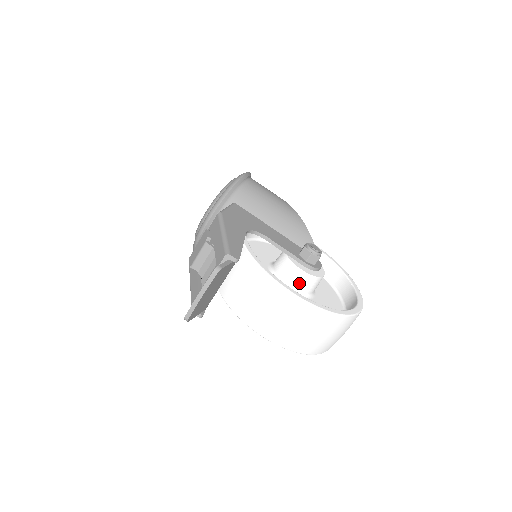
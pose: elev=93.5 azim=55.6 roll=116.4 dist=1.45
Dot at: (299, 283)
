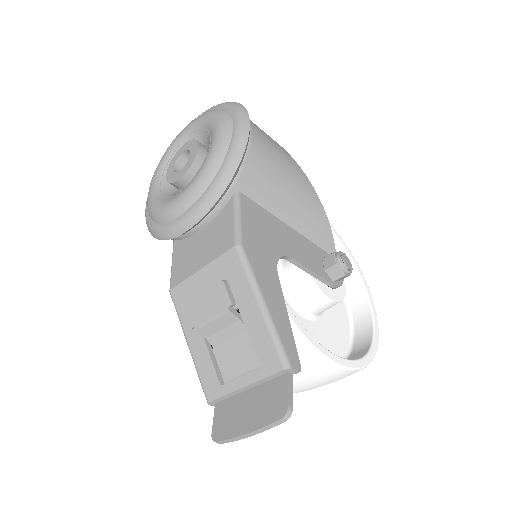
Dot at: (322, 309)
